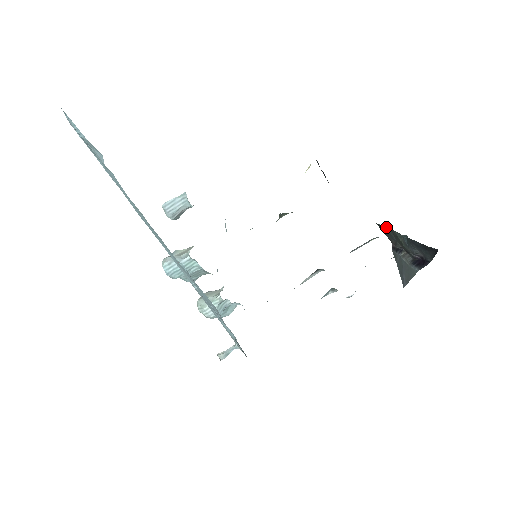
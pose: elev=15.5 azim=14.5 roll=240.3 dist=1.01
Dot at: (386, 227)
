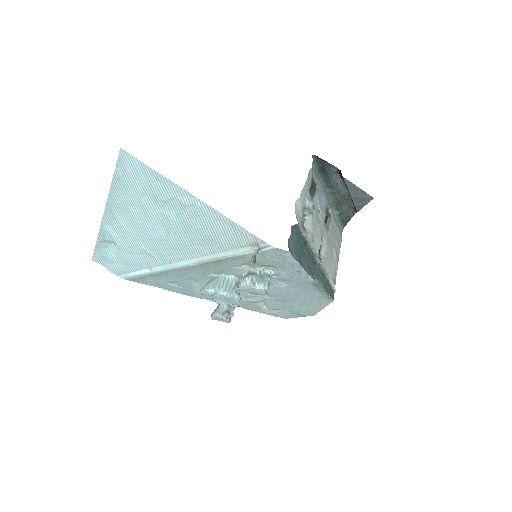
Dot at: (337, 212)
